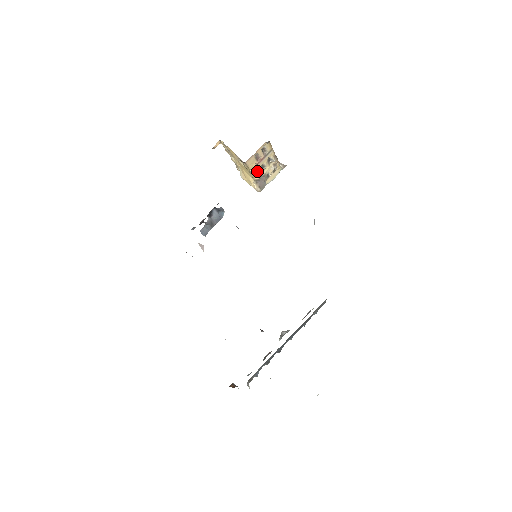
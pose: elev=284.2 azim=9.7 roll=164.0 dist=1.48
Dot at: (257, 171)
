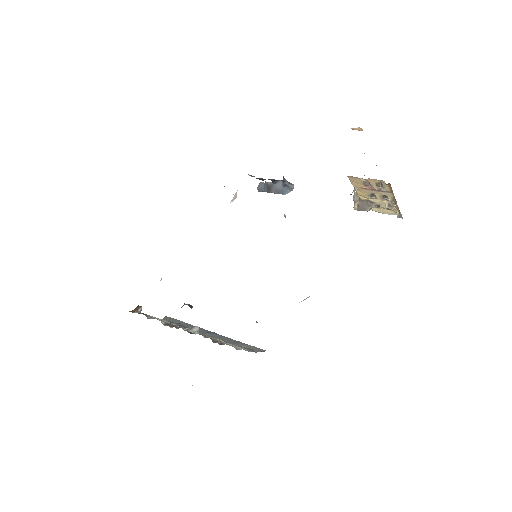
Dot at: (363, 192)
